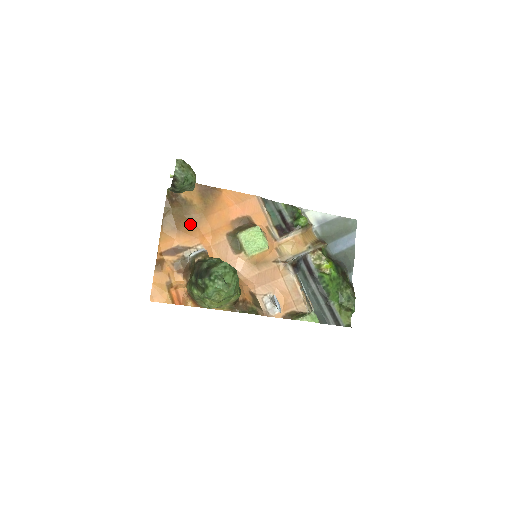
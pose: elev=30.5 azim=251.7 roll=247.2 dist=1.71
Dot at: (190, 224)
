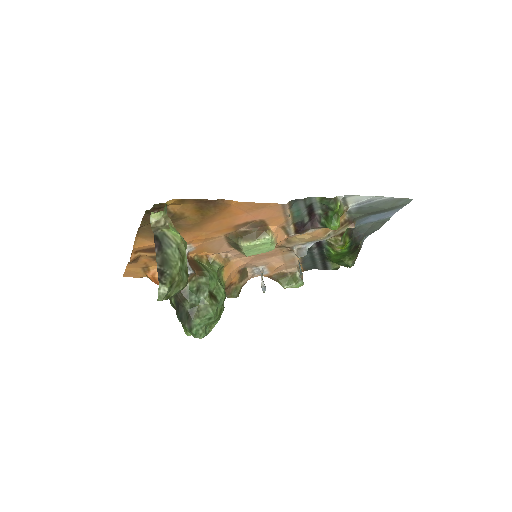
Dot at: occluded
